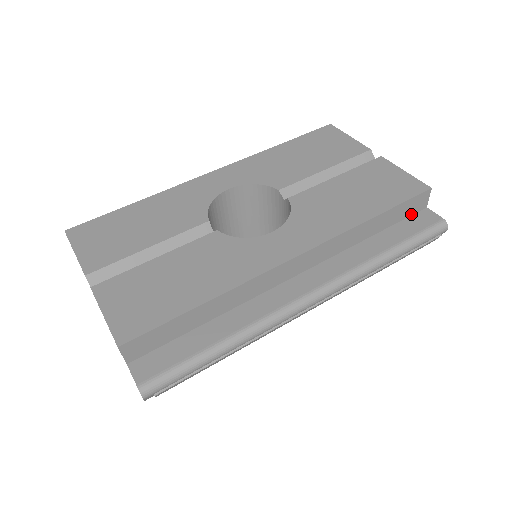
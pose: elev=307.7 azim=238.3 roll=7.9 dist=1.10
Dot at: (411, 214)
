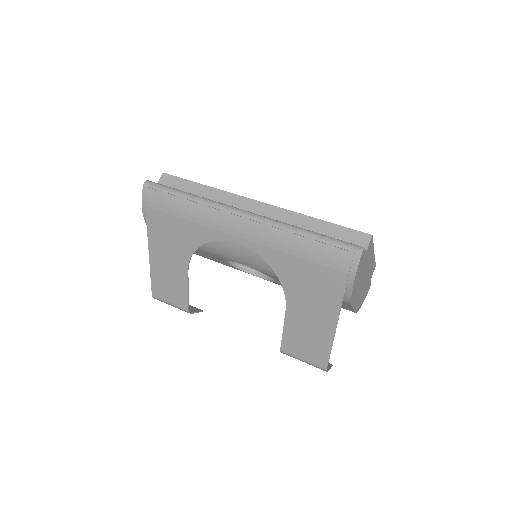
Dot at: occluded
